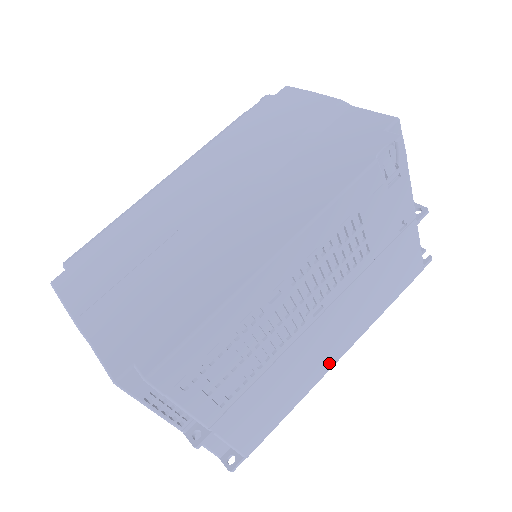
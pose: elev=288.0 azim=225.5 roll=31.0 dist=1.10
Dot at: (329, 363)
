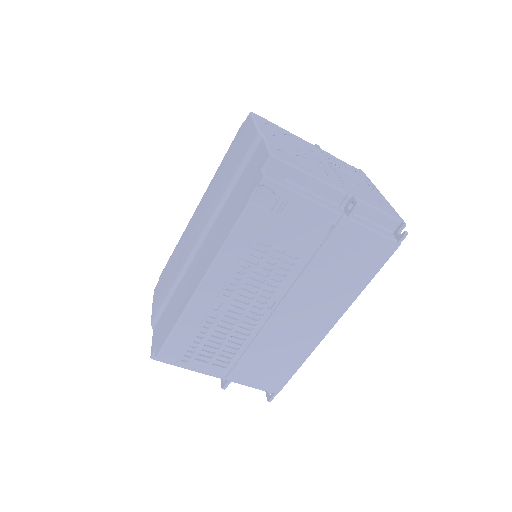
Dot at: (320, 333)
